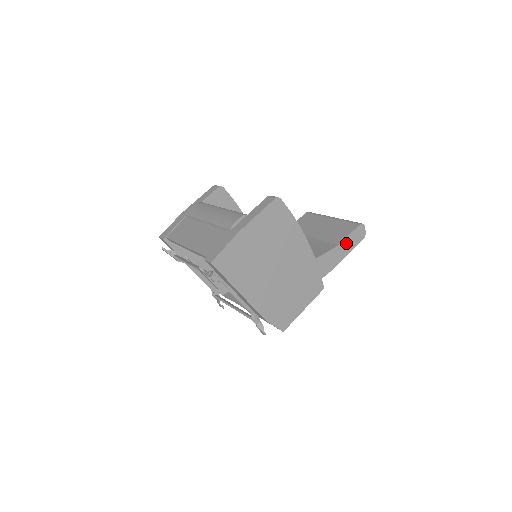
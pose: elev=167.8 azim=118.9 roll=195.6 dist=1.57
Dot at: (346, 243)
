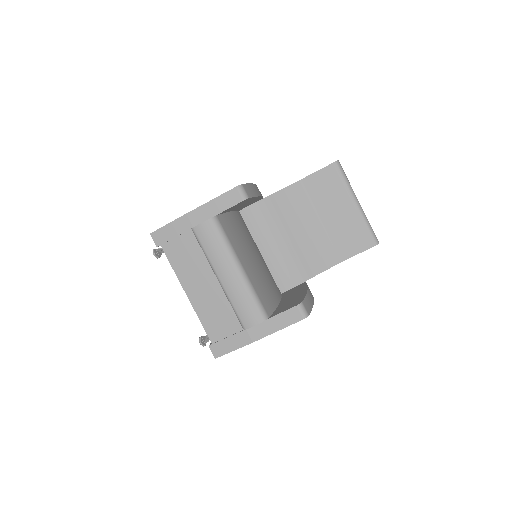
Dot at: (350, 257)
